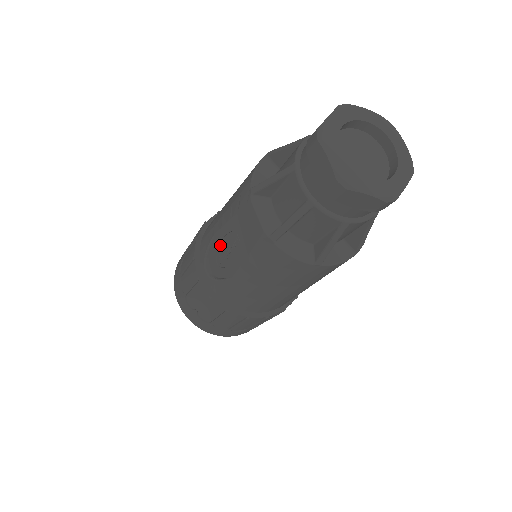
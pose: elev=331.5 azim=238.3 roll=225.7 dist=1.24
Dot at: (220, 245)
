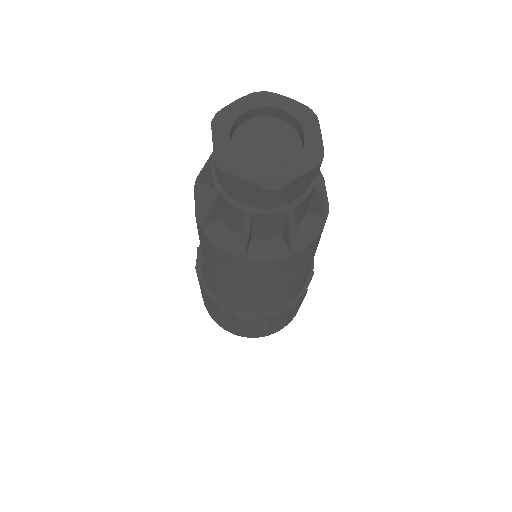
Dot at: occluded
